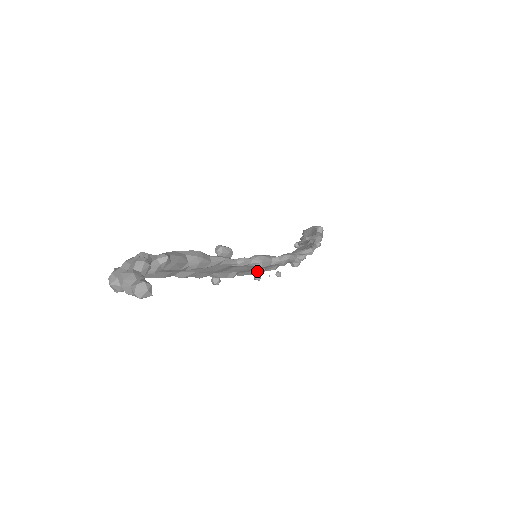
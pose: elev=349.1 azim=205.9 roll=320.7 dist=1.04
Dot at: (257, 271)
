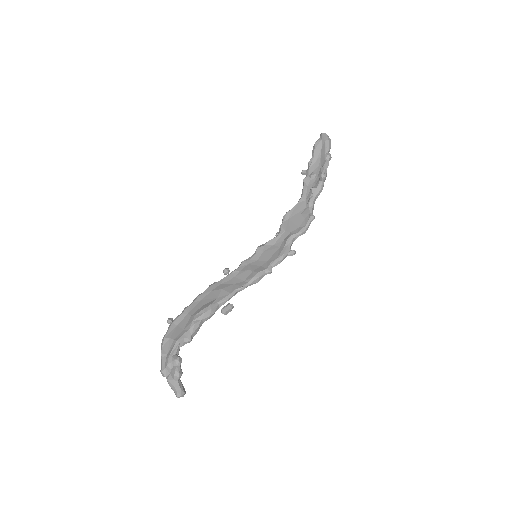
Dot at: (257, 258)
